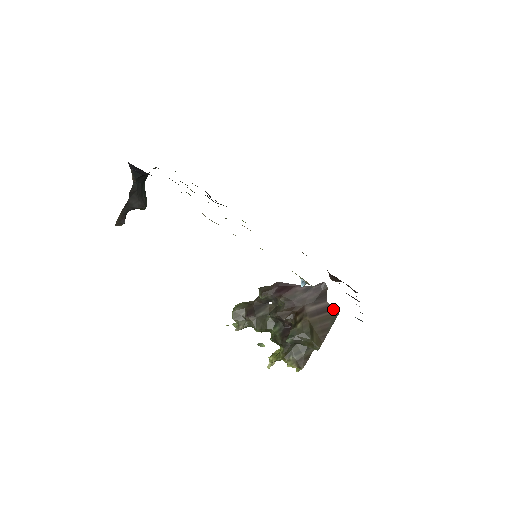
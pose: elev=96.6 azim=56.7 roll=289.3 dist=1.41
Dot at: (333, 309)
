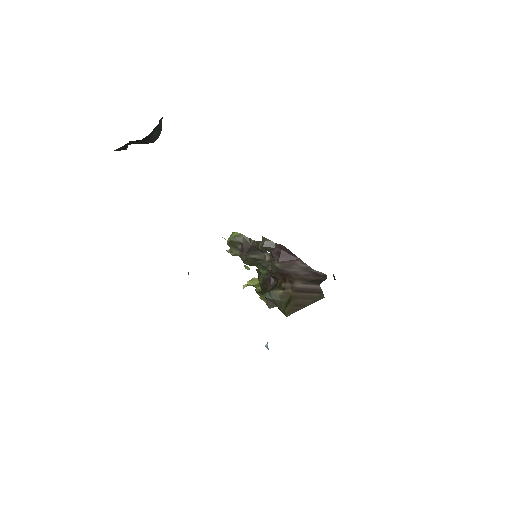
Dot at: (321, 293)
